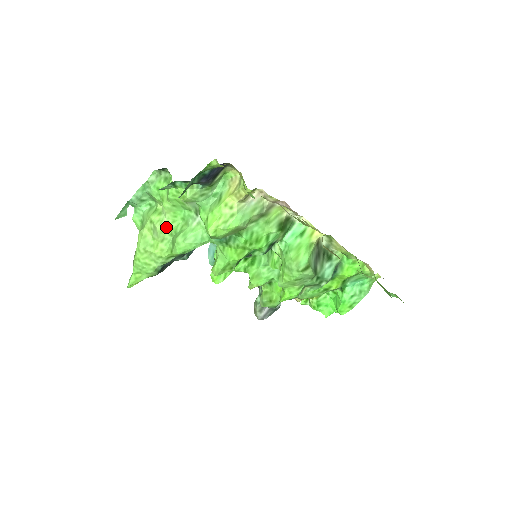
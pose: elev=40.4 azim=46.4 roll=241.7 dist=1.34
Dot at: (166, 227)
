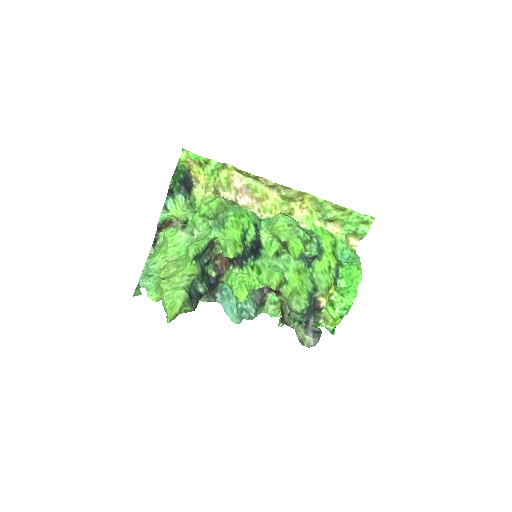
Dot at: (176, 260)
